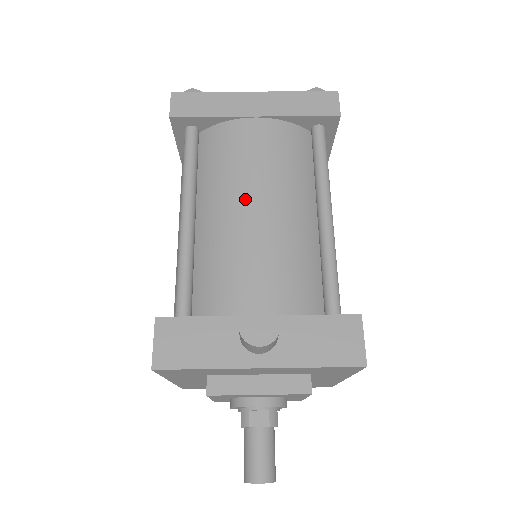
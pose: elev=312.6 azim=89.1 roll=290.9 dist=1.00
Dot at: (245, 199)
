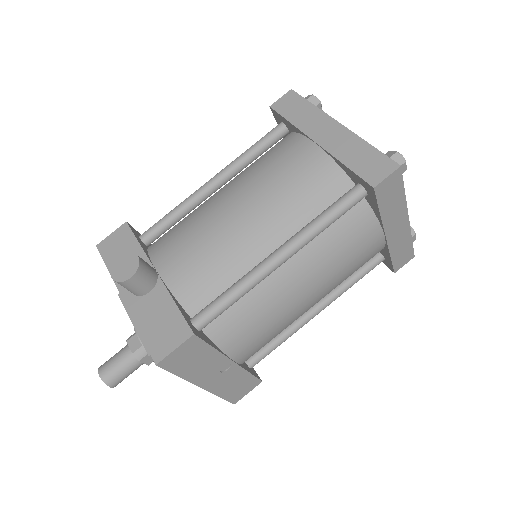
Dot at: (239, 196)
